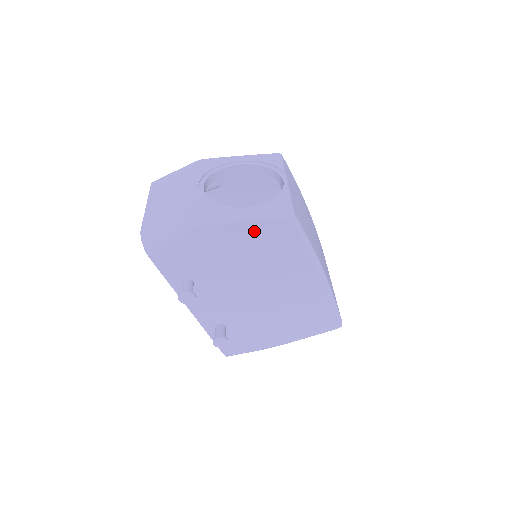
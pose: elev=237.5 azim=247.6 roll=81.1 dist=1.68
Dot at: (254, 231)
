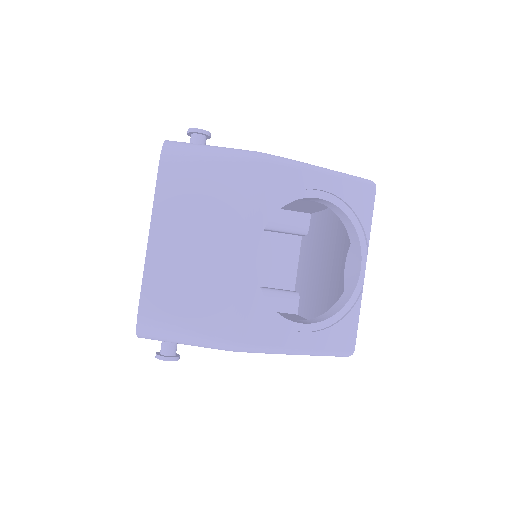
Dot at: occluded
